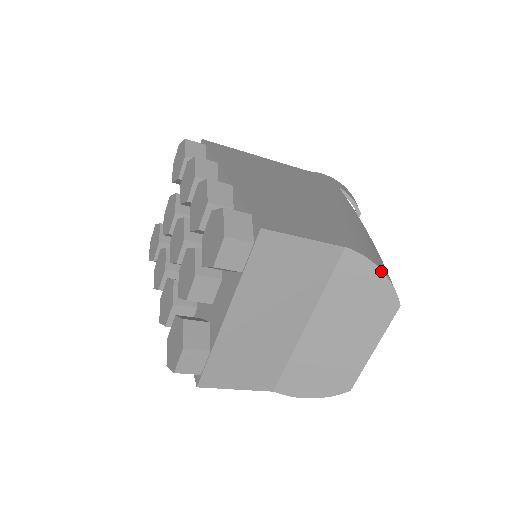
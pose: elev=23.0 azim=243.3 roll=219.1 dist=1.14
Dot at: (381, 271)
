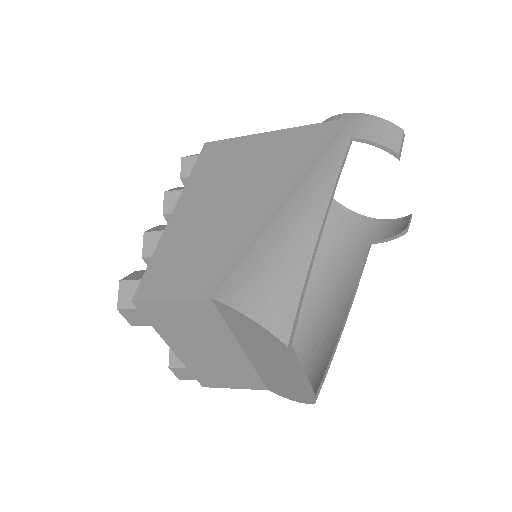
Dot at: (249, 318)
